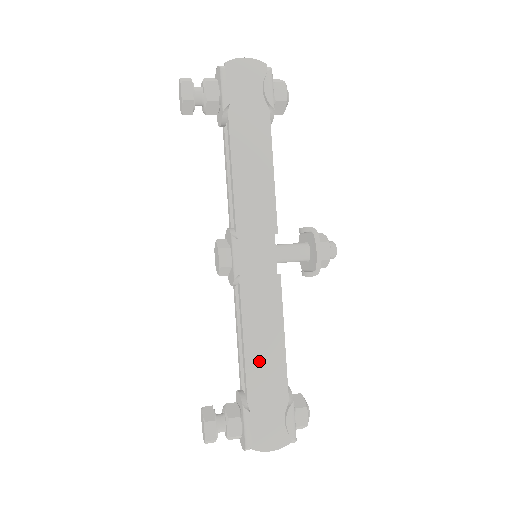
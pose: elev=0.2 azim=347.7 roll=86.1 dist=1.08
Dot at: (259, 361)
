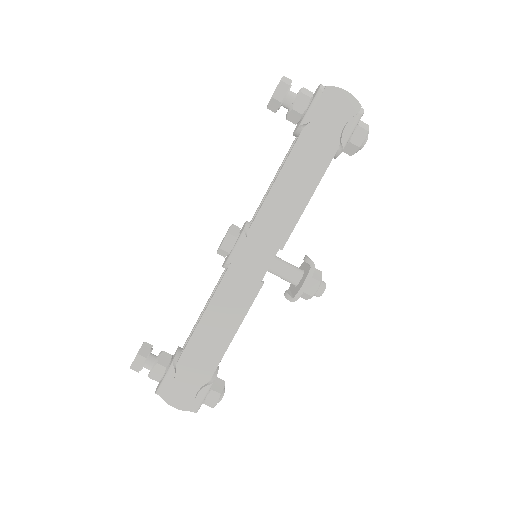
Dot at: (205, 337)
